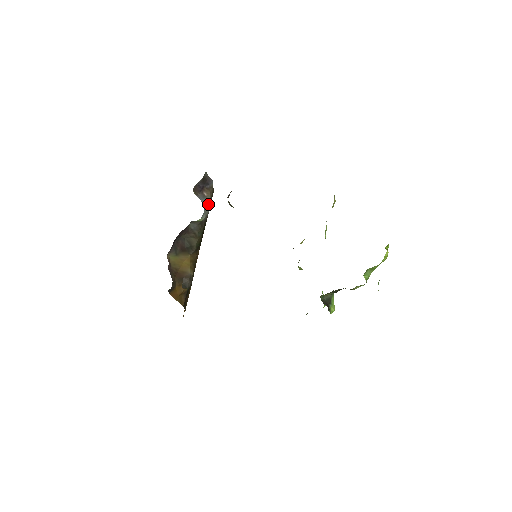
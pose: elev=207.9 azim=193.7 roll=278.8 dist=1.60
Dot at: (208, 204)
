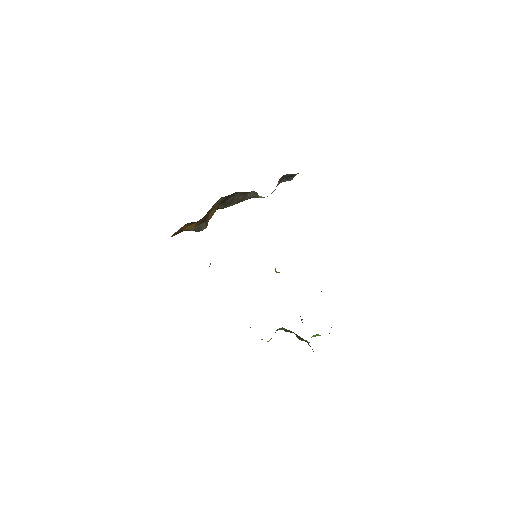
Dot at: (273, 191)
